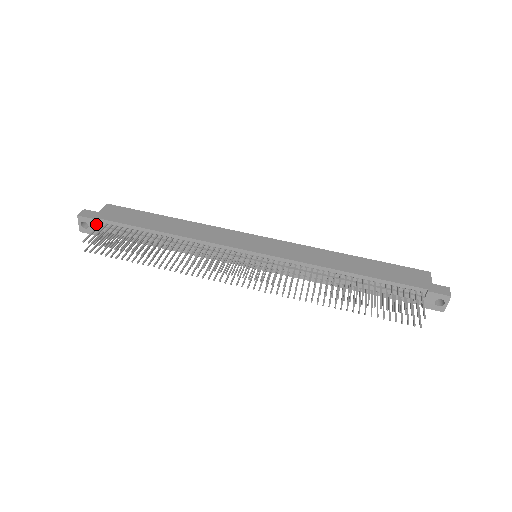
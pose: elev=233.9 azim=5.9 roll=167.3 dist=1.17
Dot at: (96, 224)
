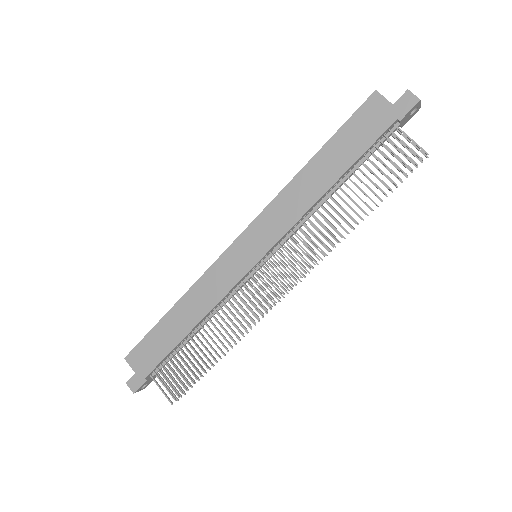
Dot at: (149, 380)
